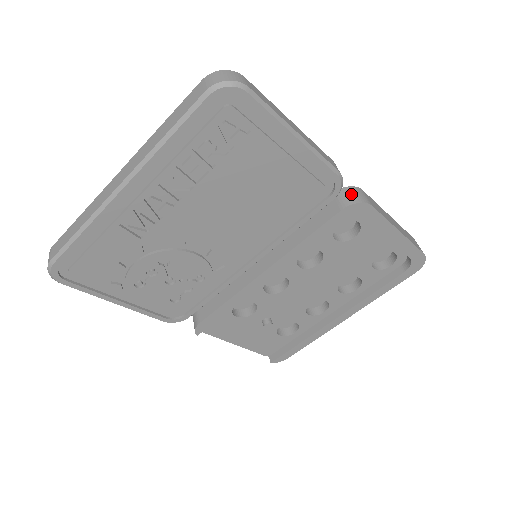
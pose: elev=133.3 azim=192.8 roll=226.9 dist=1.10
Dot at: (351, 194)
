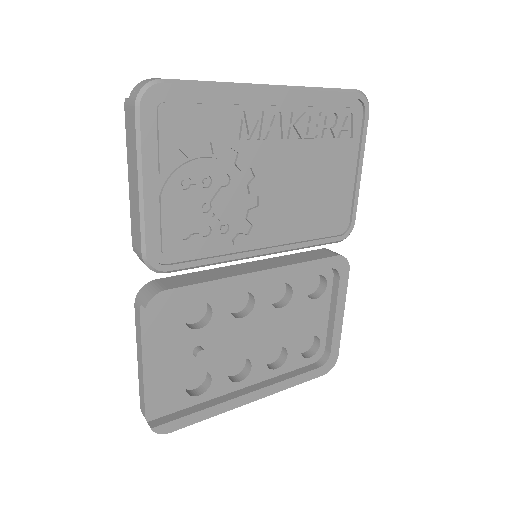
Dot at: occluded
